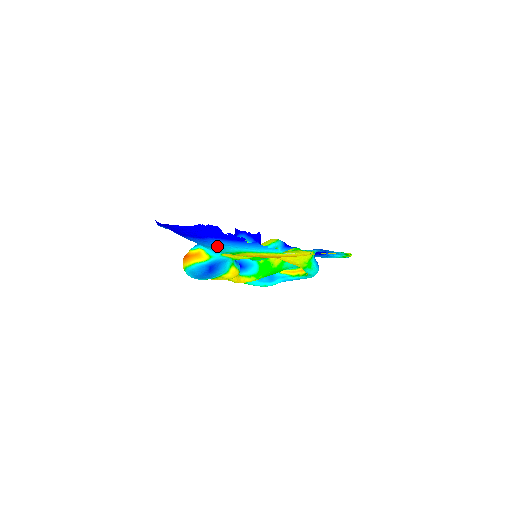
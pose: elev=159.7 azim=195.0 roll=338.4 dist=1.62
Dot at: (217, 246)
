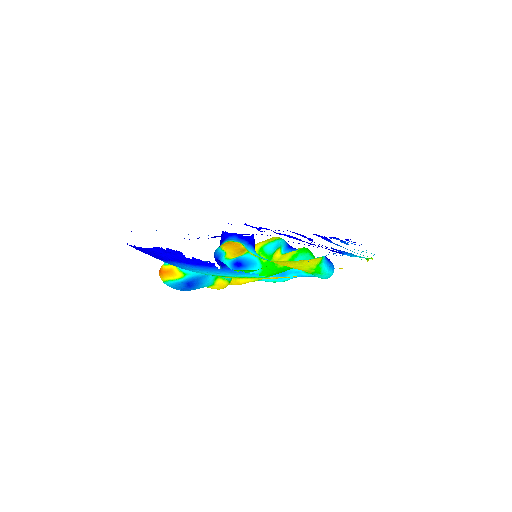
Dot at: (185, 269)
